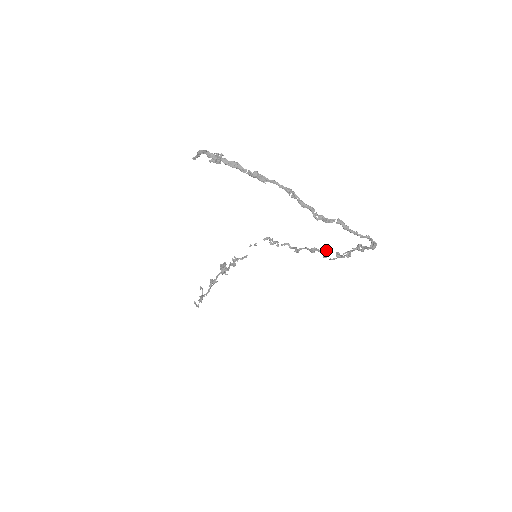
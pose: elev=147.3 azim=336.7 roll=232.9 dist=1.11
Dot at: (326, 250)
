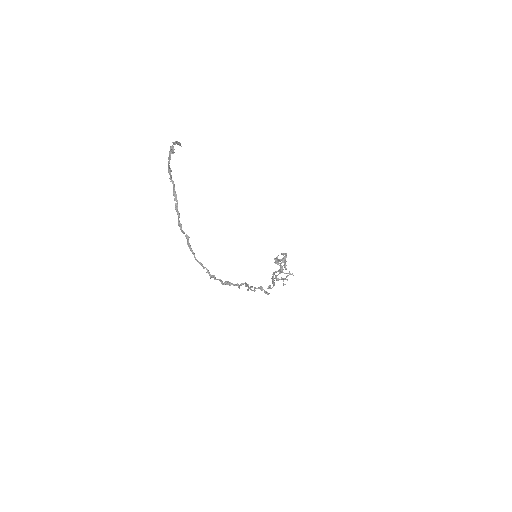
Dot at: (274, 284)
